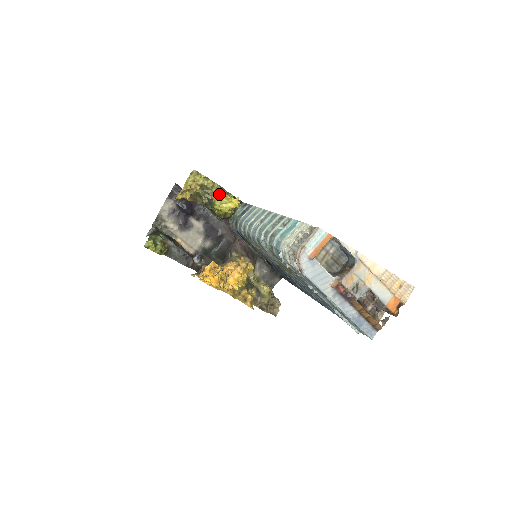
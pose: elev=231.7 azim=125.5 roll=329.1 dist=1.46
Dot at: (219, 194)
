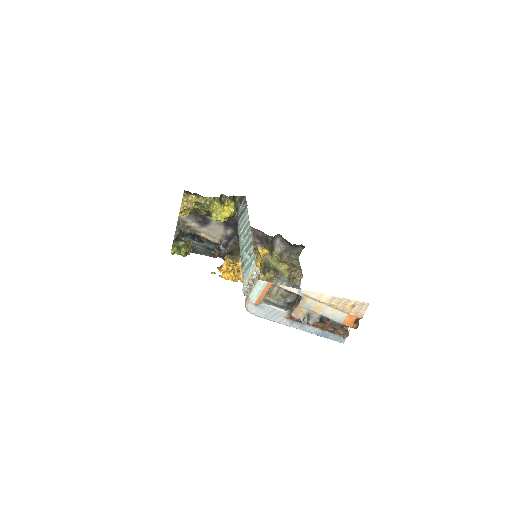
Dot at: (213, 206)
